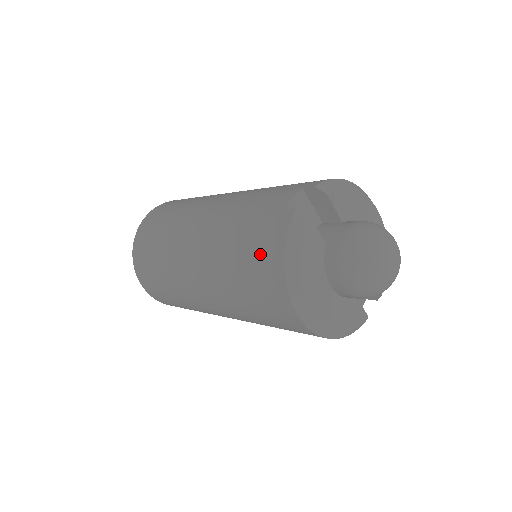
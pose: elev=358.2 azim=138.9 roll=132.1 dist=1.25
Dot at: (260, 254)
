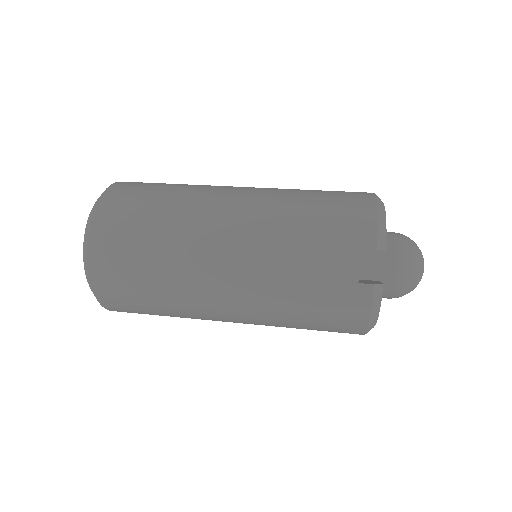
Dot at: (337, 318)
